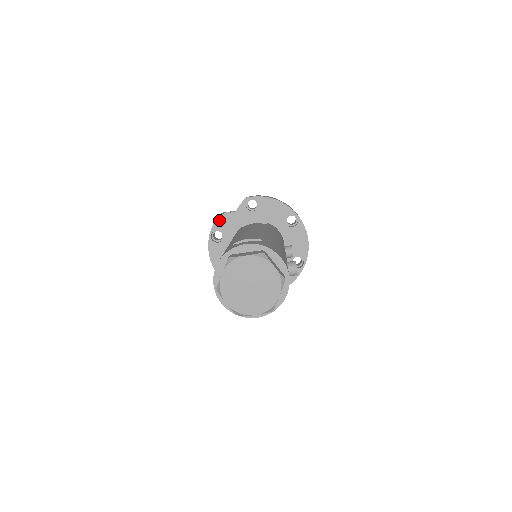
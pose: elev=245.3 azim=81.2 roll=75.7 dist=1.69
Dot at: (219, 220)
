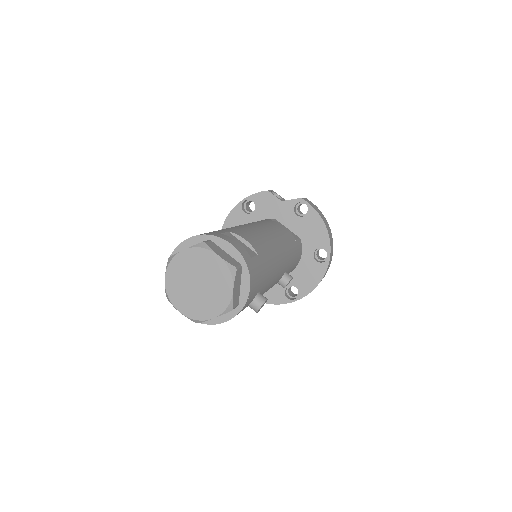
Dot at: (263, 195)
